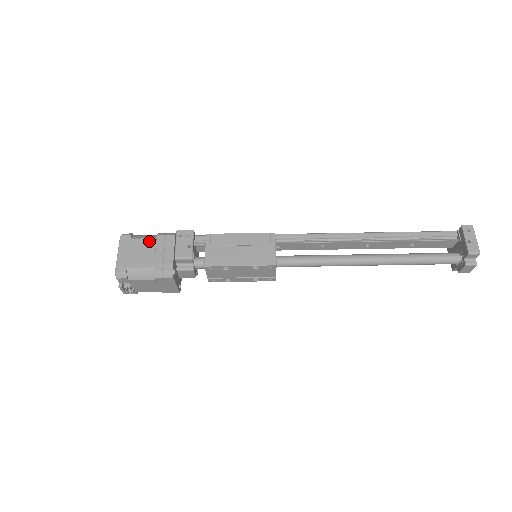
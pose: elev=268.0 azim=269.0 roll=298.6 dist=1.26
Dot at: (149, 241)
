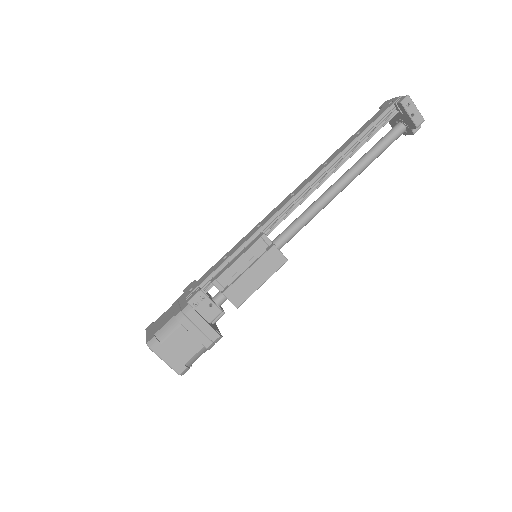
Dot at: (178, 332)
